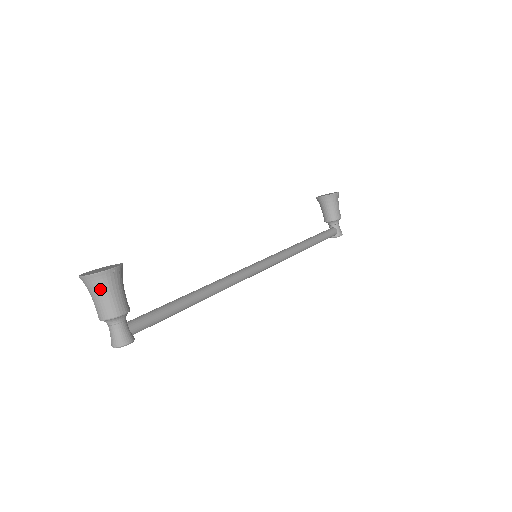
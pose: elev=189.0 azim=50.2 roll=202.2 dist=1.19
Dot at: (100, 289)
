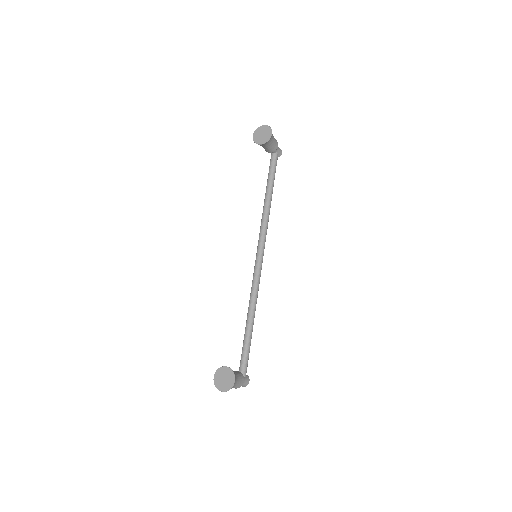
Dot at: occluded
